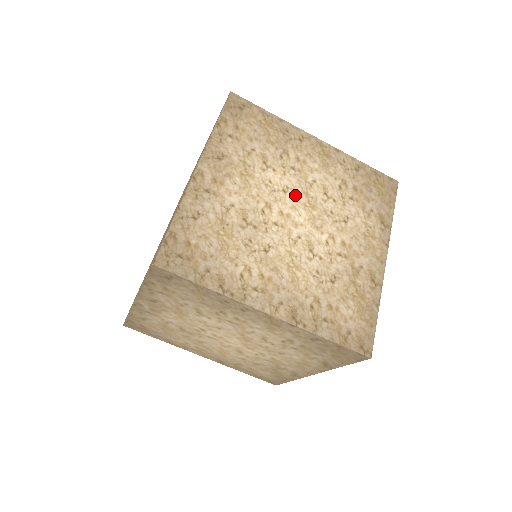
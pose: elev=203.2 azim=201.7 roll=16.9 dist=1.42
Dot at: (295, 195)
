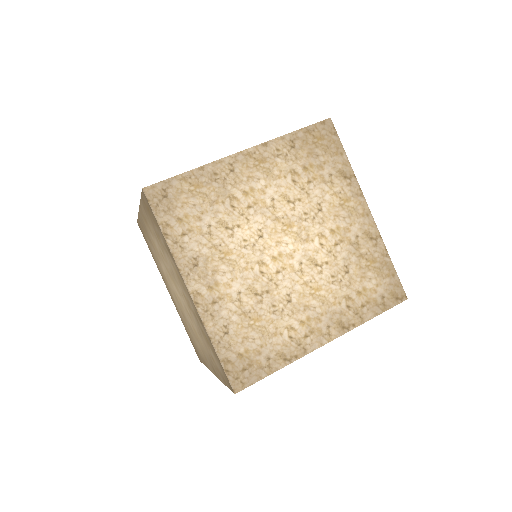
Dot at: (270, 230)
